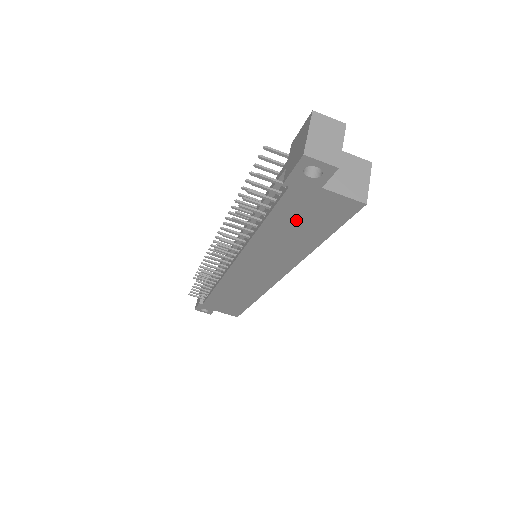
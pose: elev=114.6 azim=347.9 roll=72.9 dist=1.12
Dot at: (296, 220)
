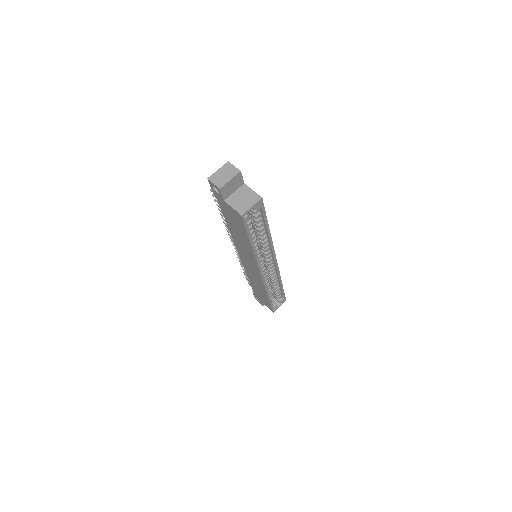
Dot at: (233, 222)
